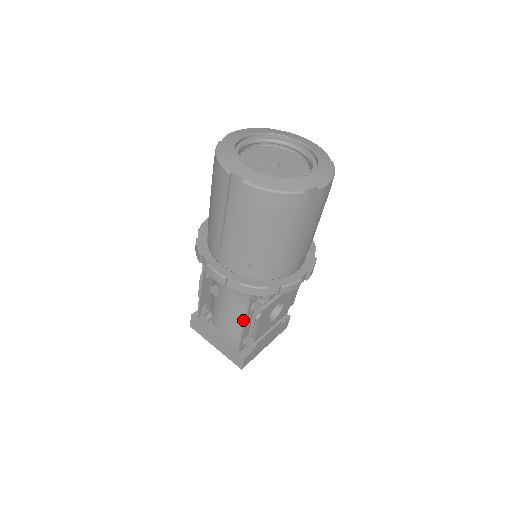
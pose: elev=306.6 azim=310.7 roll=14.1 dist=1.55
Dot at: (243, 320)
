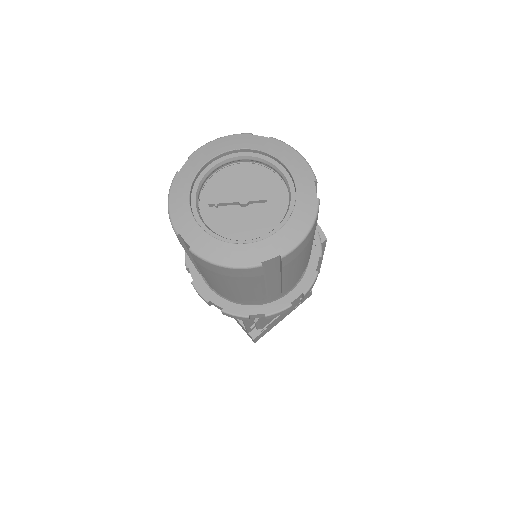
Dot at: occluded
